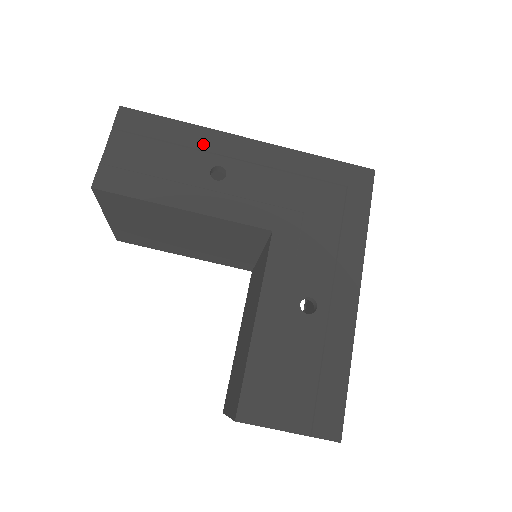
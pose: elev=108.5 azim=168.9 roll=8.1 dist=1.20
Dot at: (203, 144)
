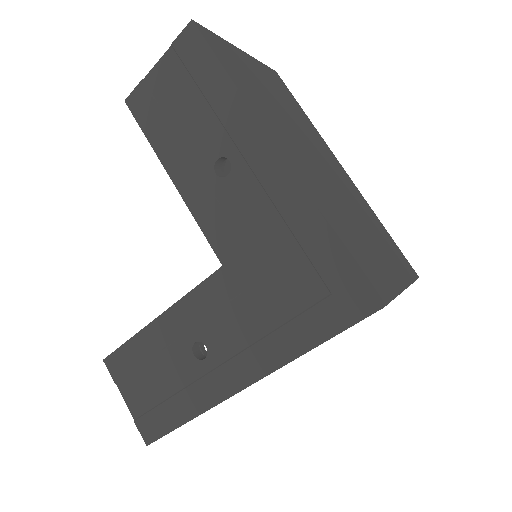
Dot at: (231, 123)
